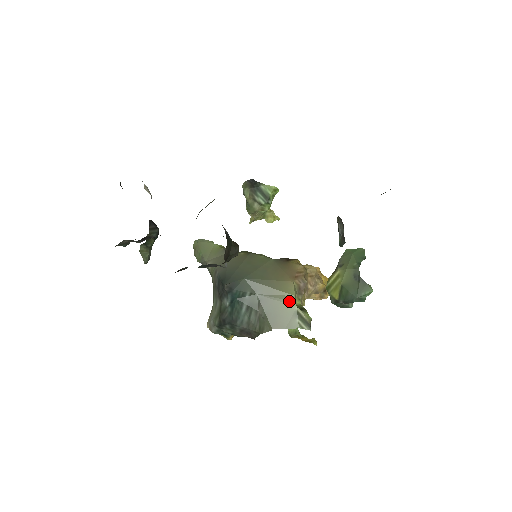
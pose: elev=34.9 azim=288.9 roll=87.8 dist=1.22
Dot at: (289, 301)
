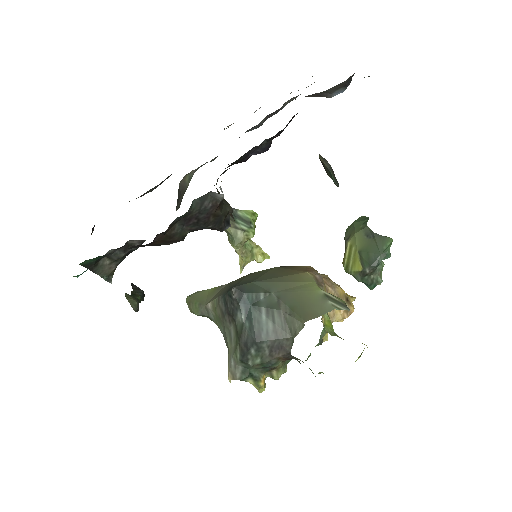
Dot at: (311, 288)
